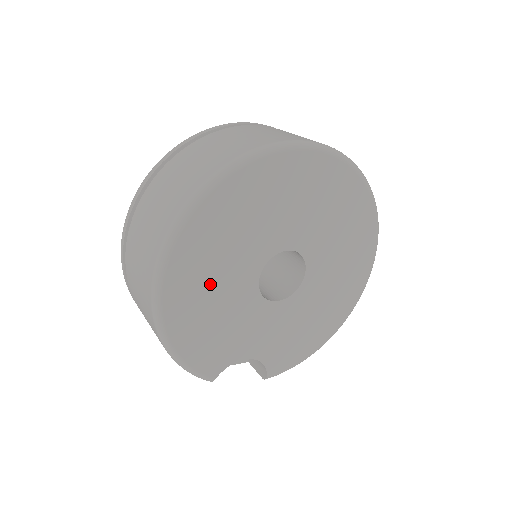
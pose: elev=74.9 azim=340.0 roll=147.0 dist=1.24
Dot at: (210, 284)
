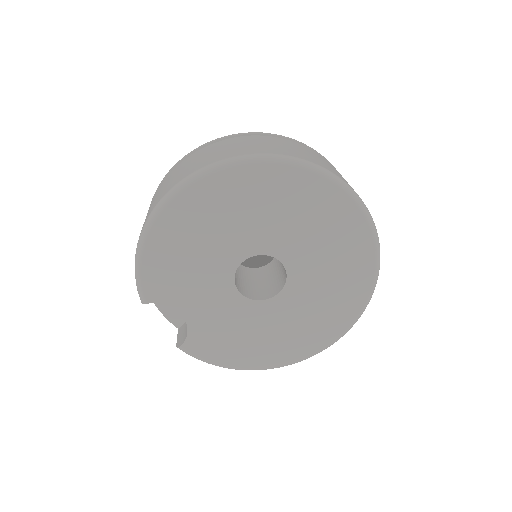
Dot at: (210, 227)
